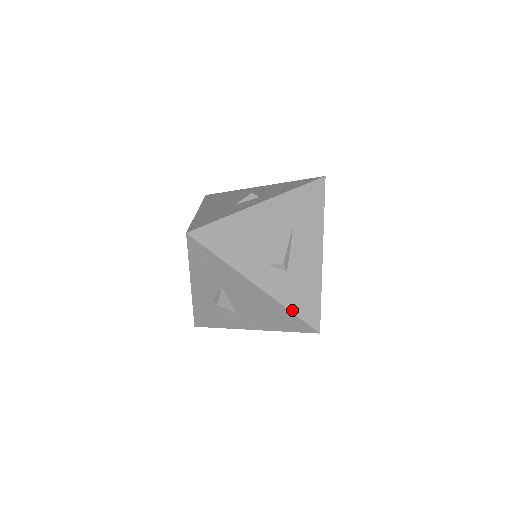
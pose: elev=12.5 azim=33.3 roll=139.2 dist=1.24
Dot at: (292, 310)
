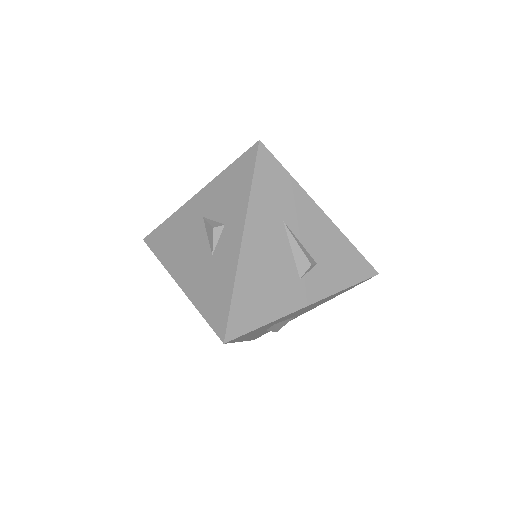
Dot at: (348, 286)
